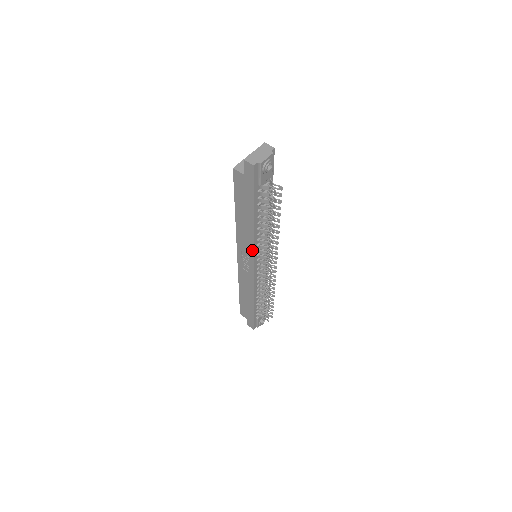
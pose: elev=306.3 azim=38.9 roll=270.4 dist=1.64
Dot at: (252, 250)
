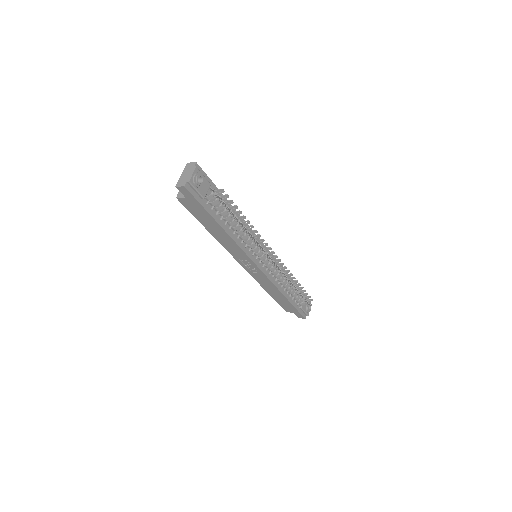
Dot at: (244, 253)
